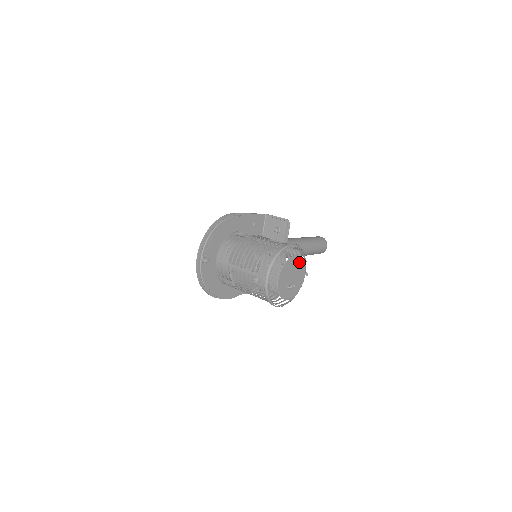
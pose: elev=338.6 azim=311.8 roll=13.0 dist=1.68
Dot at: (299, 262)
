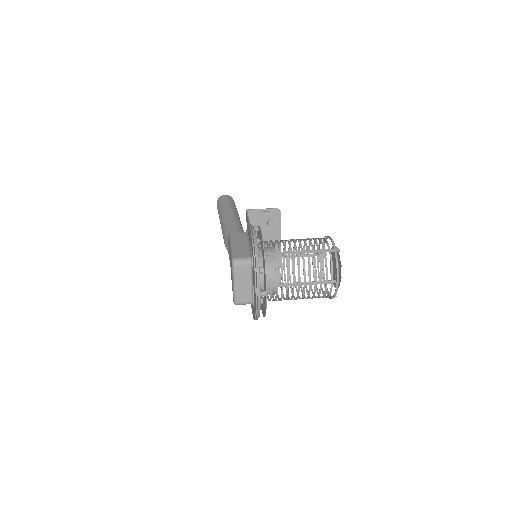
Dot at: occluded
